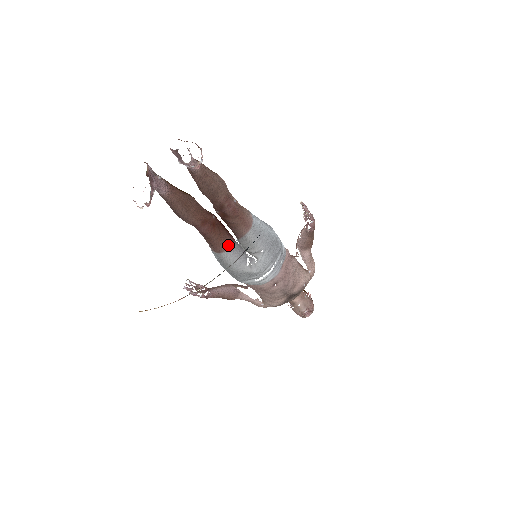
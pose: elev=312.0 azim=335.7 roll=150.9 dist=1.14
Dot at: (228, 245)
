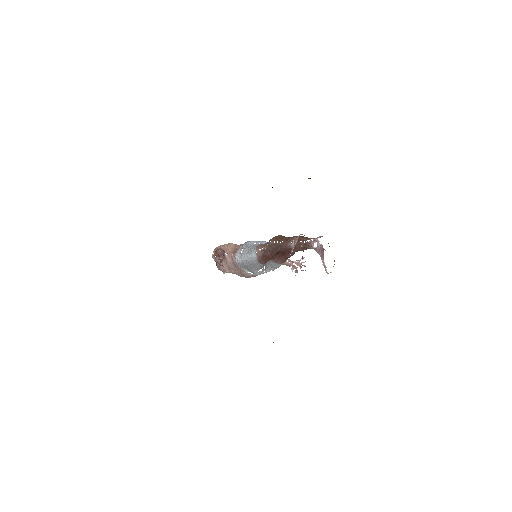
Dot at: occluded
